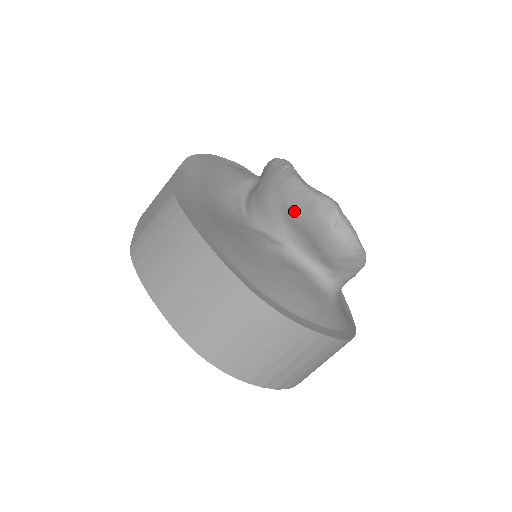
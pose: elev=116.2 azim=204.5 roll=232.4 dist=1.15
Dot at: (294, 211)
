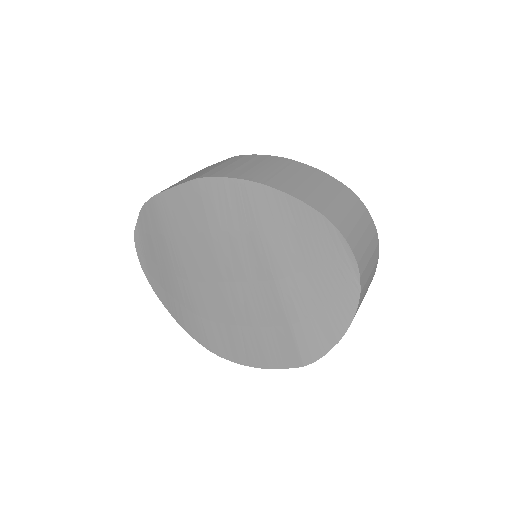
Dot at: occluded
